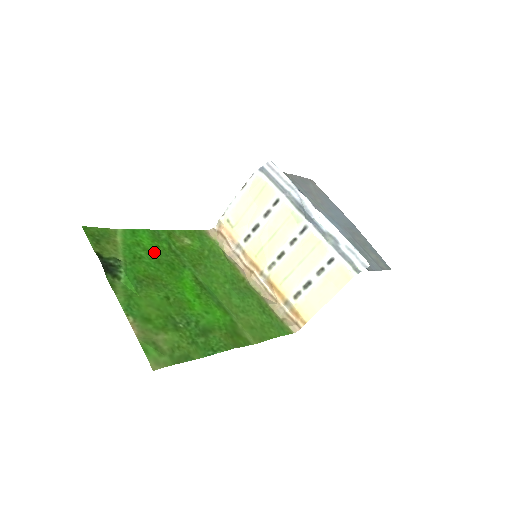
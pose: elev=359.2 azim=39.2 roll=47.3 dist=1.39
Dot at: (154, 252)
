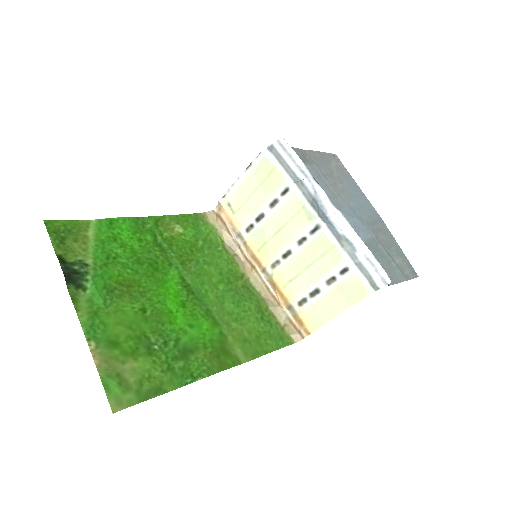
Dot at: (134, 248)
